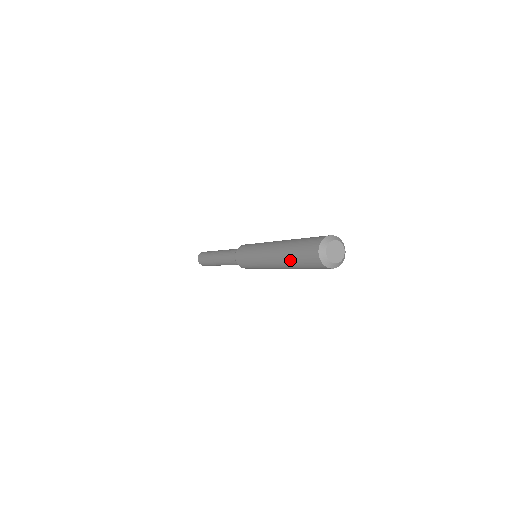
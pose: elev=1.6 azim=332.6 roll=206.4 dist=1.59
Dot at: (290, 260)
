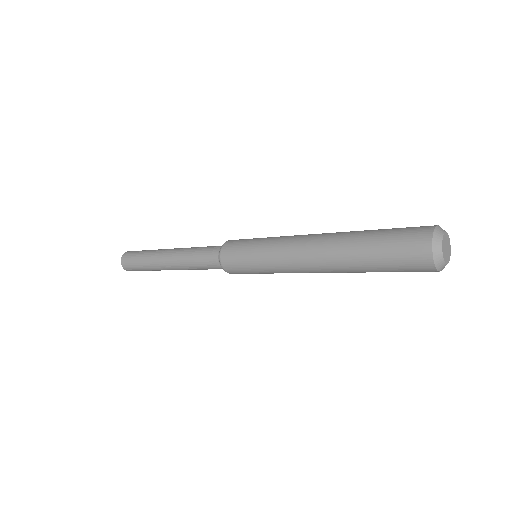
Dot at: (358, 255)
